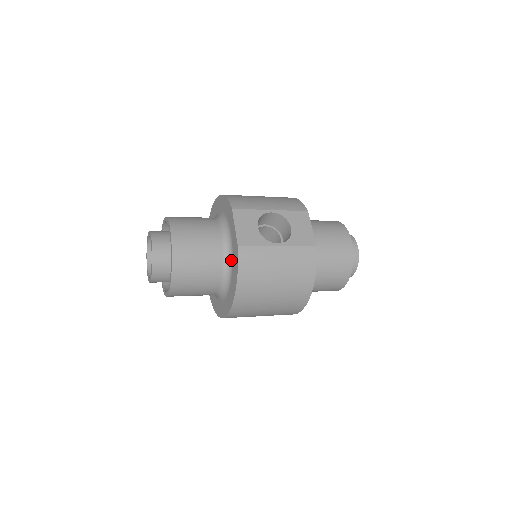
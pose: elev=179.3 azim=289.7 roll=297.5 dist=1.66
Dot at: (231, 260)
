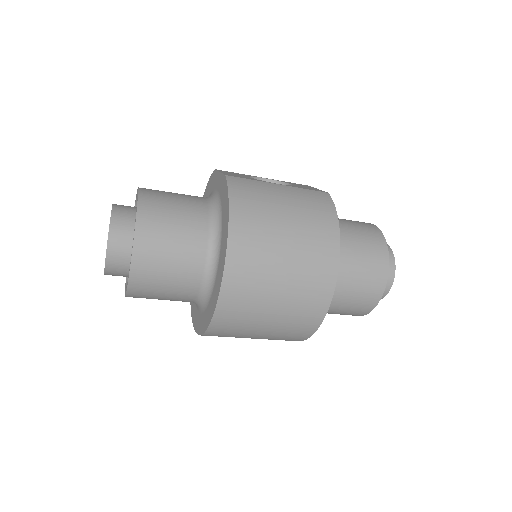
Dot at: (219, 207)
